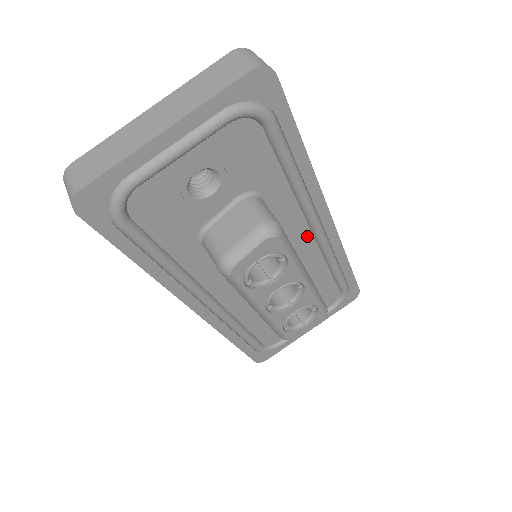
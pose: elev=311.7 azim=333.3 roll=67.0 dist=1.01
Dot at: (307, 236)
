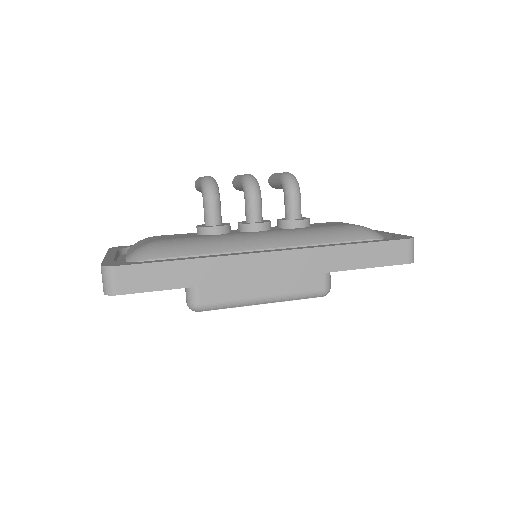
Dot at: occluded
